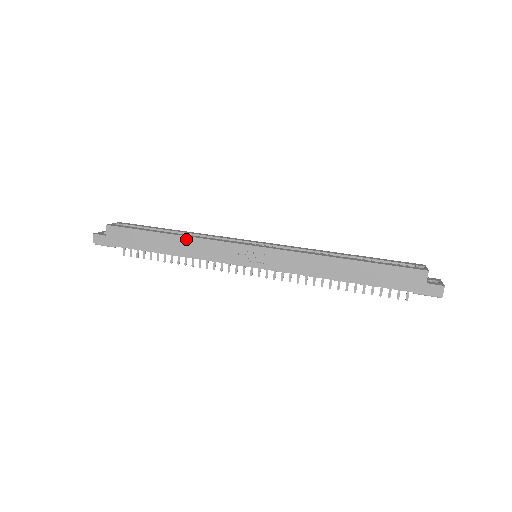
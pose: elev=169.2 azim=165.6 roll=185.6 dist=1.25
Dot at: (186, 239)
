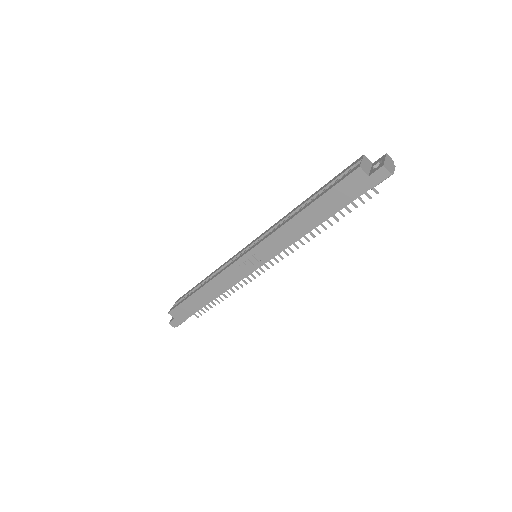
Dot at: (209, 285)
